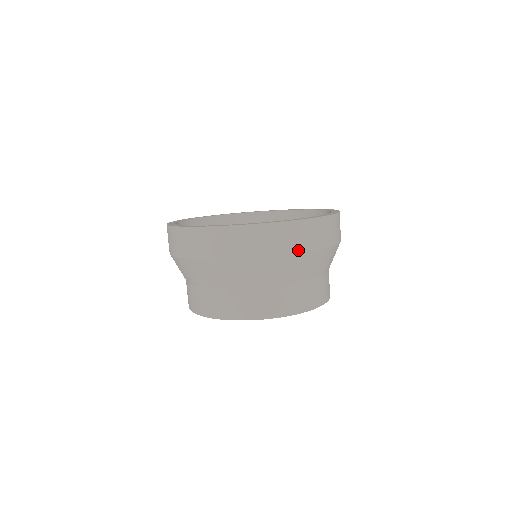
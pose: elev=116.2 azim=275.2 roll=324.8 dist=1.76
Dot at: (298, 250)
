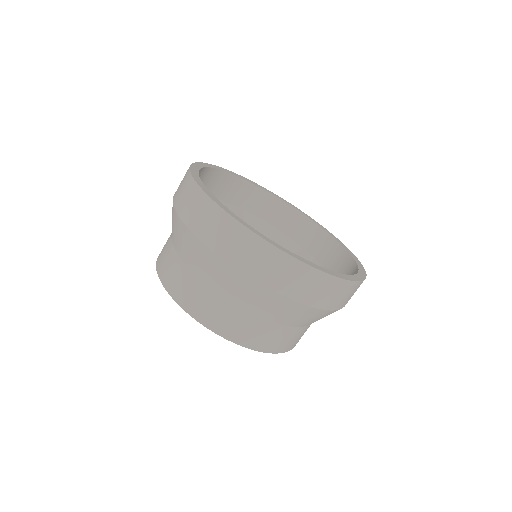
Dot at: (265, 282)
